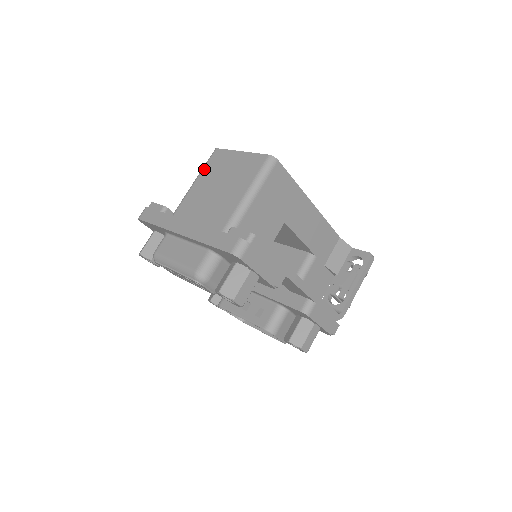
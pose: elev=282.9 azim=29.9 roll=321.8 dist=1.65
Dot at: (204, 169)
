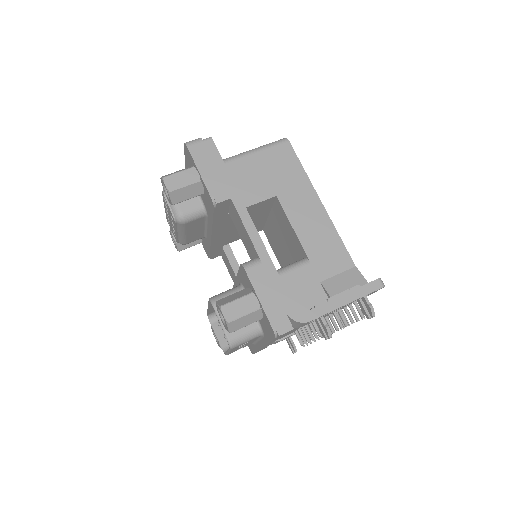
Dot at: occluded
